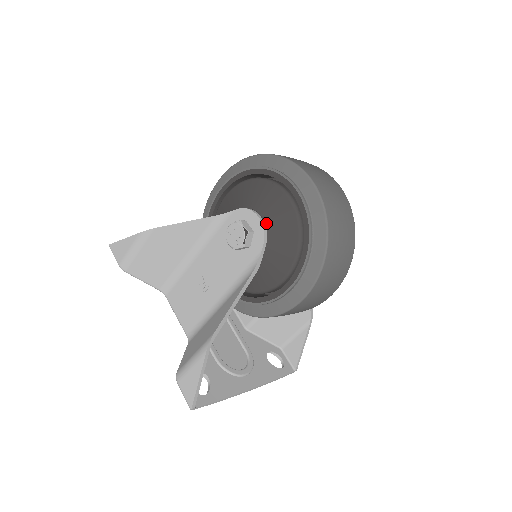
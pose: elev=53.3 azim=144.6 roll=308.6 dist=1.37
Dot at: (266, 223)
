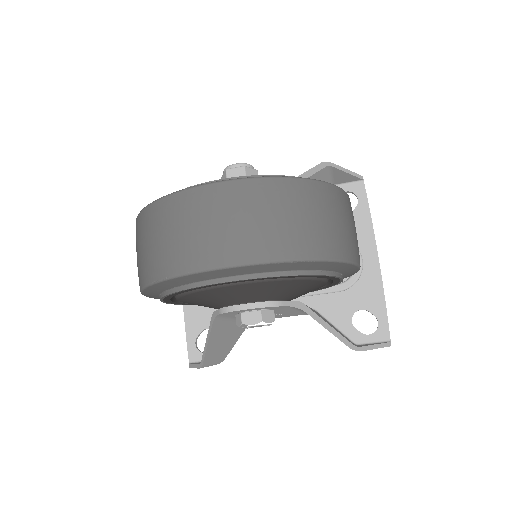
Dot at: (257, 301)
